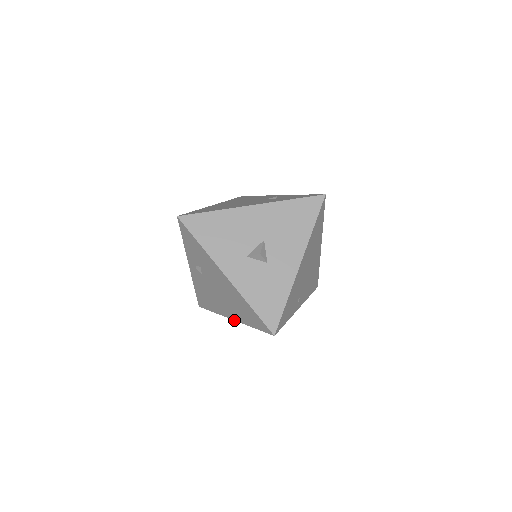
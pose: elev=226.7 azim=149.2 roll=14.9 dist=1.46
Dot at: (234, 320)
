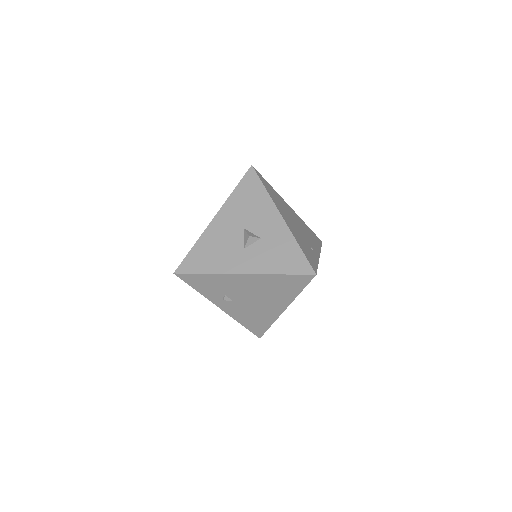
Dot at: (286, 308)
